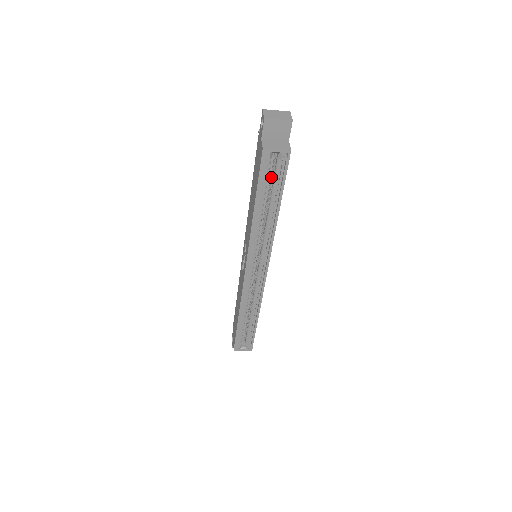
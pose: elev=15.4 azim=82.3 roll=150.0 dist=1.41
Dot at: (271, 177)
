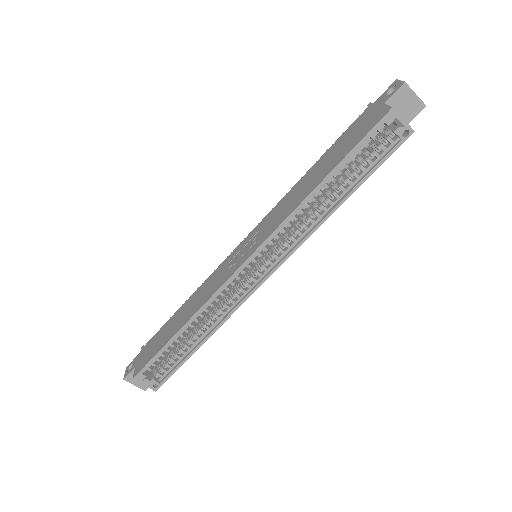
Dot at: (360, 157)
